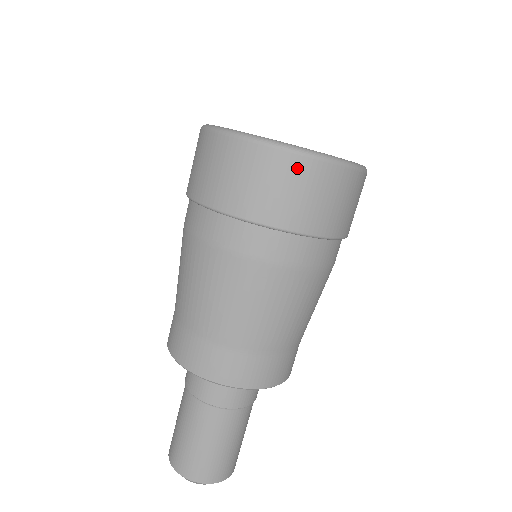
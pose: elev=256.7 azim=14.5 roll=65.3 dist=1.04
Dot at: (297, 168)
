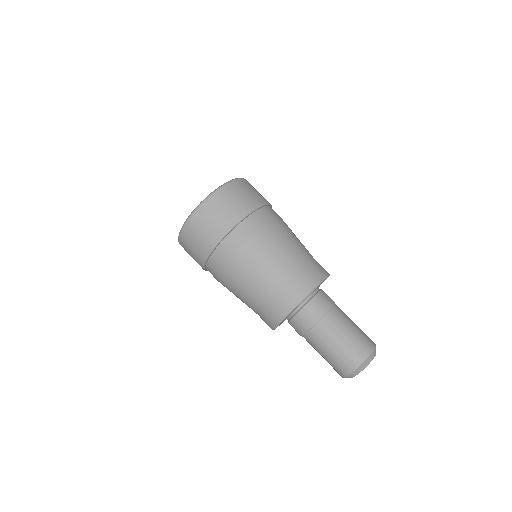
Dot at: (233, 188)
